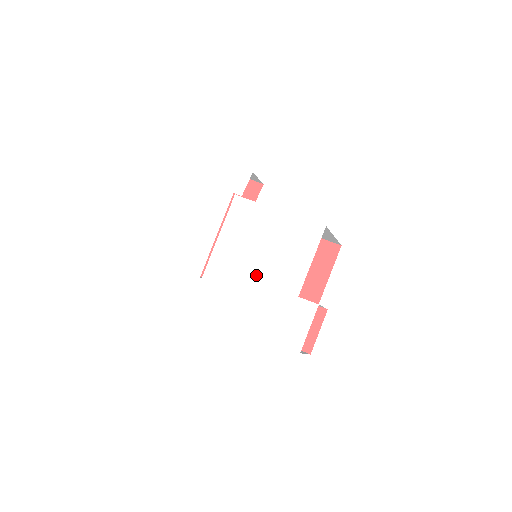
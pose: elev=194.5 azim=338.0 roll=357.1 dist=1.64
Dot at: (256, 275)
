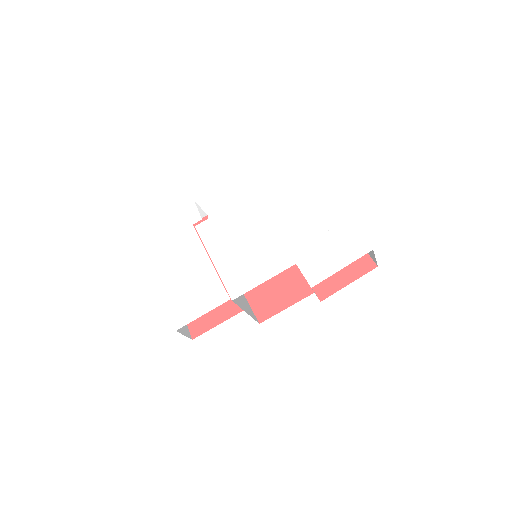
Dot at: (274, 248)
